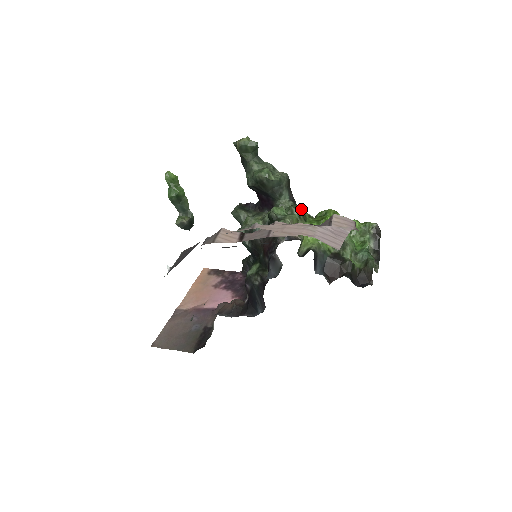
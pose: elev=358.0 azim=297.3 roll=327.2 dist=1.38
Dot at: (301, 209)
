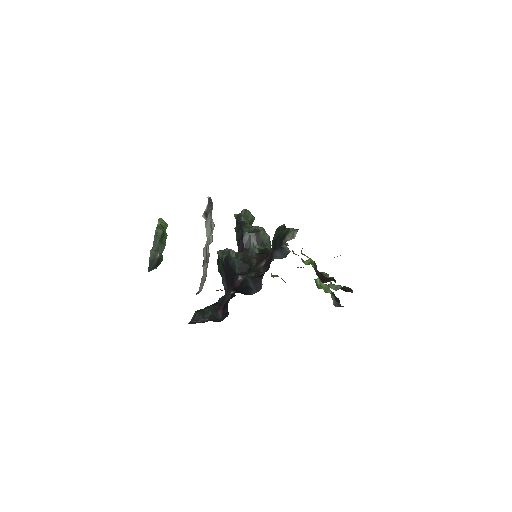
Dot at: occluded
